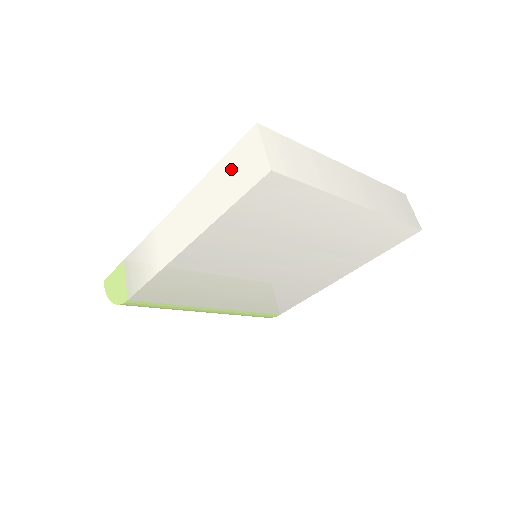
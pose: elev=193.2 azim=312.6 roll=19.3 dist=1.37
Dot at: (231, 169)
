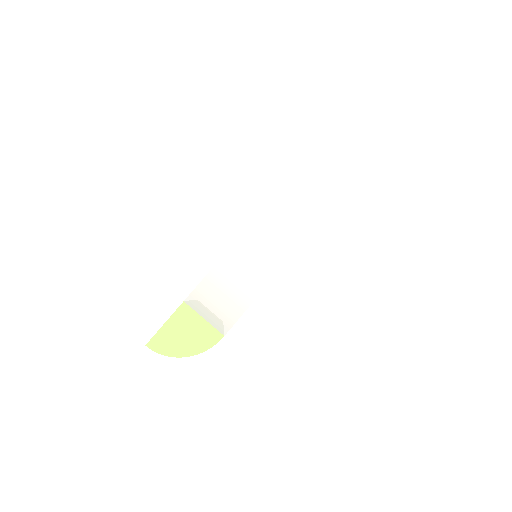
Dot at: (330, 161)
